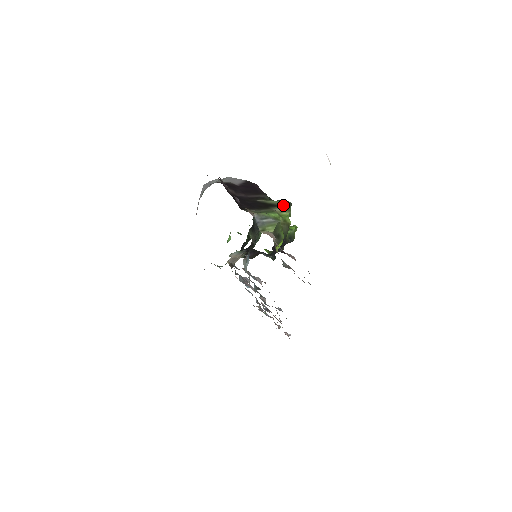
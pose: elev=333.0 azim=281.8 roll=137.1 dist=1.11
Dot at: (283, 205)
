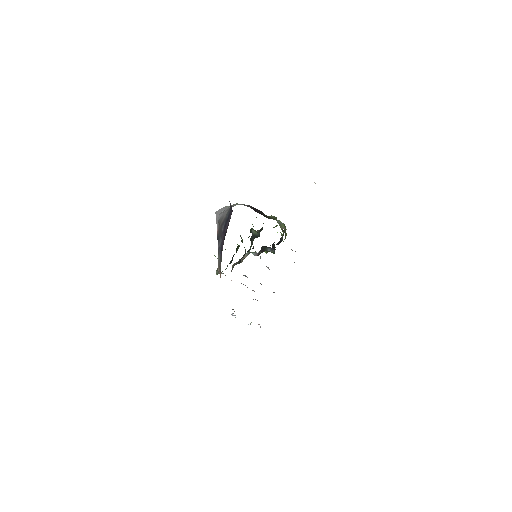
Dot at: (274, 218)
